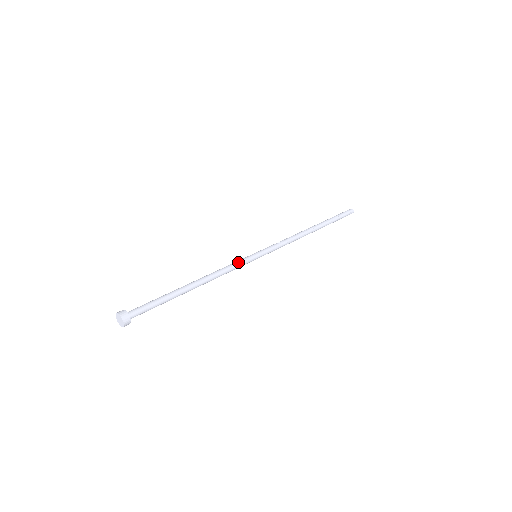
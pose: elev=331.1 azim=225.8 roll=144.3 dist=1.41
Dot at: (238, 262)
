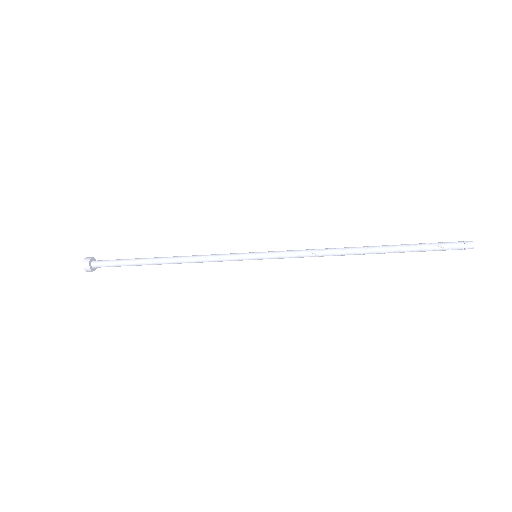
Dot at: (226, 254)
